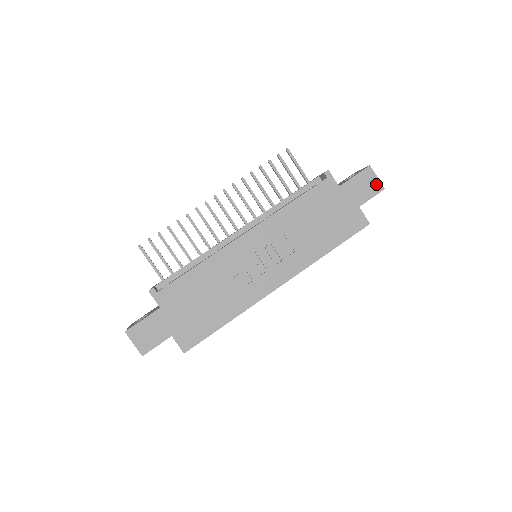
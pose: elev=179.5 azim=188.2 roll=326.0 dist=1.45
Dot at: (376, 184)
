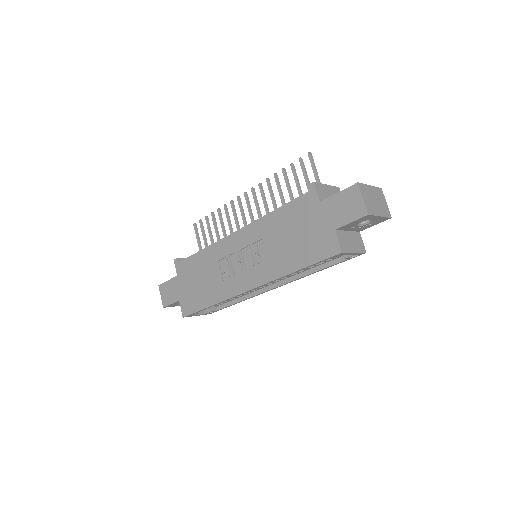
Dot at: (359, 206)
